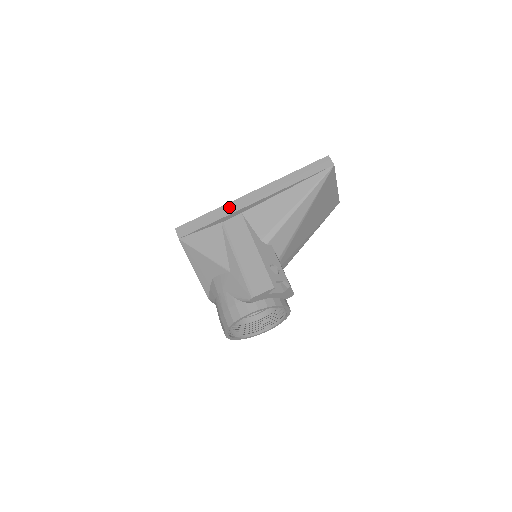
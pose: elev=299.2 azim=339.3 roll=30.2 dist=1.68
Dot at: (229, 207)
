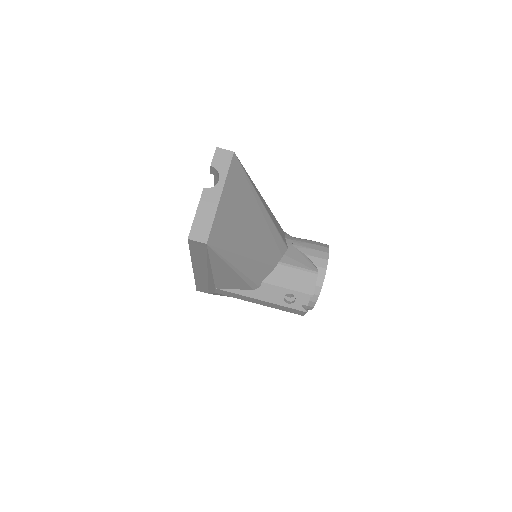
Dot at: (199, 279)
